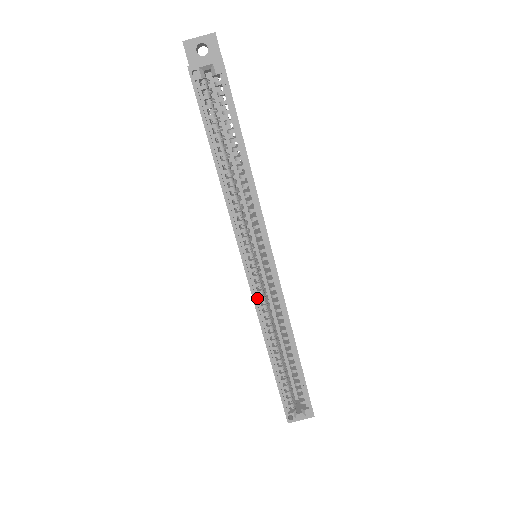
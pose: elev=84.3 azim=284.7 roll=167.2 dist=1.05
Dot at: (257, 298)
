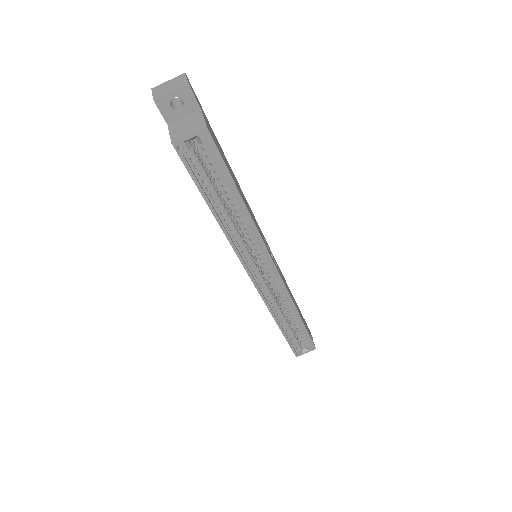
Dot at: (264, 294)
